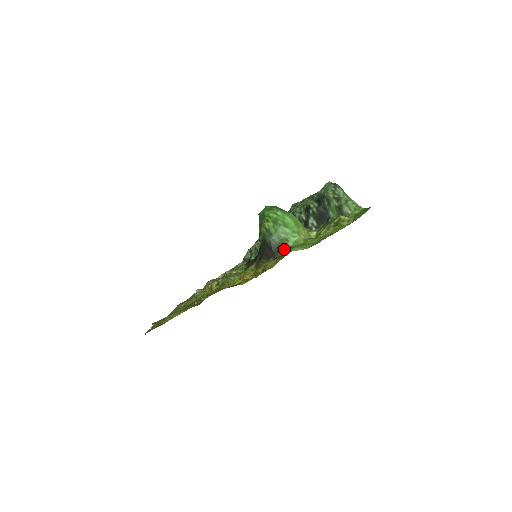
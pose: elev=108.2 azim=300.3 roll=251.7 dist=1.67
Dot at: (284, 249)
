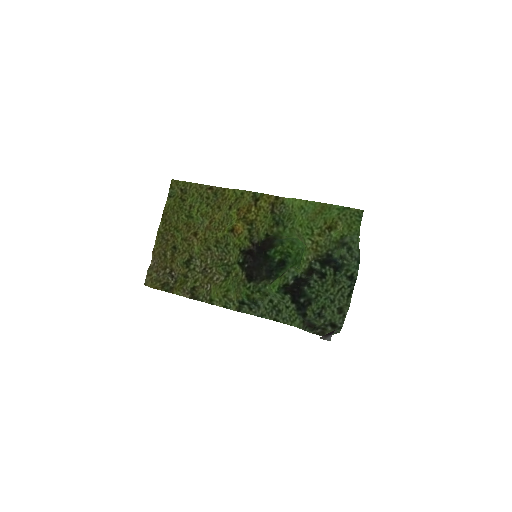
Dot at: (279, 237)
